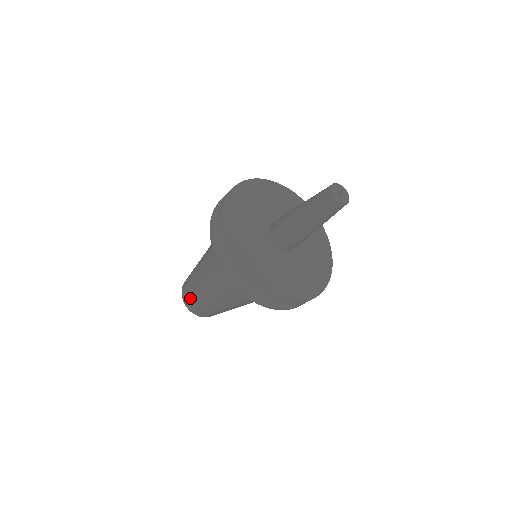
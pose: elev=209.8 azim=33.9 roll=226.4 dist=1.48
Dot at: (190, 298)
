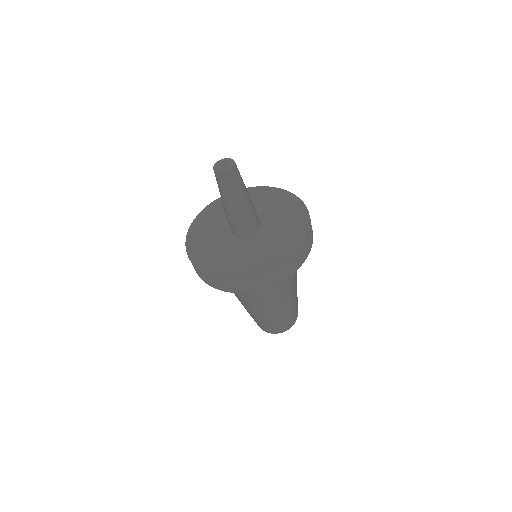
Dot at: (270, 327)
